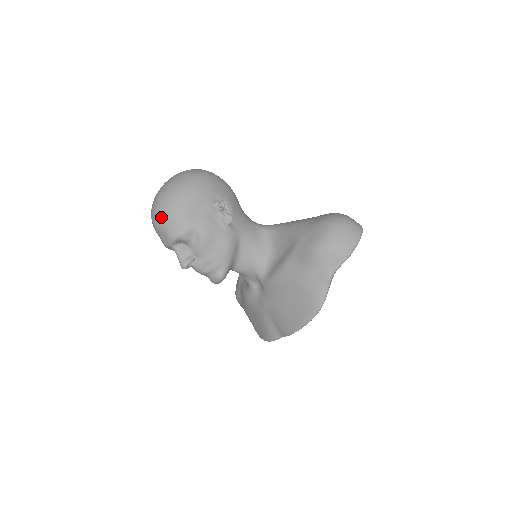
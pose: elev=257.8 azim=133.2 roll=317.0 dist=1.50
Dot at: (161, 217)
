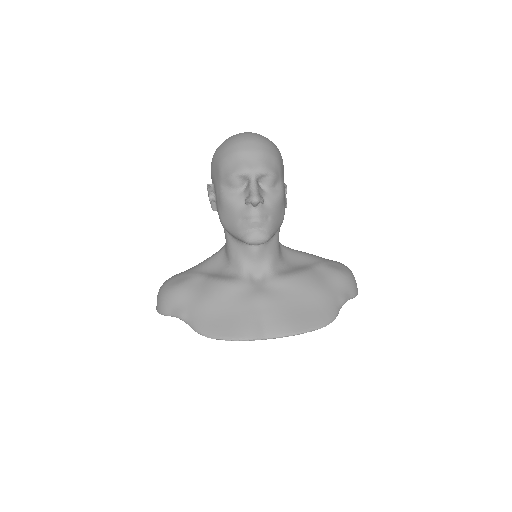
Dot at: (264, 147)
